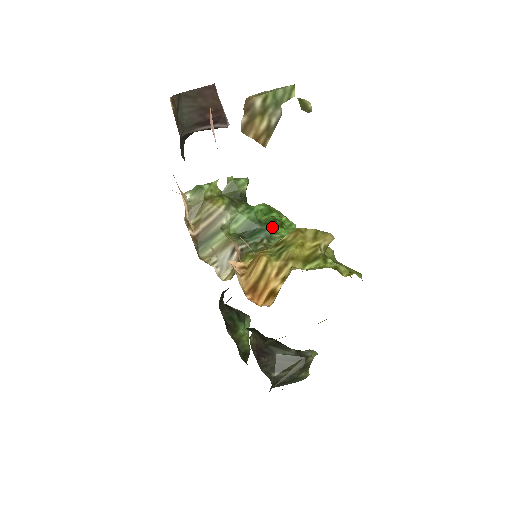
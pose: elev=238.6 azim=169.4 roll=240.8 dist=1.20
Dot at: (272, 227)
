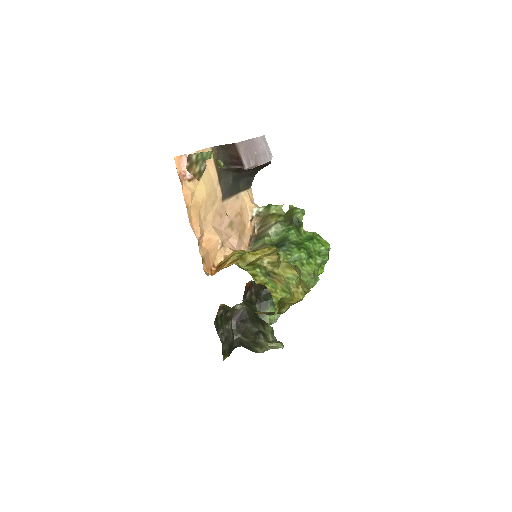
Dot at: (292, 246)
